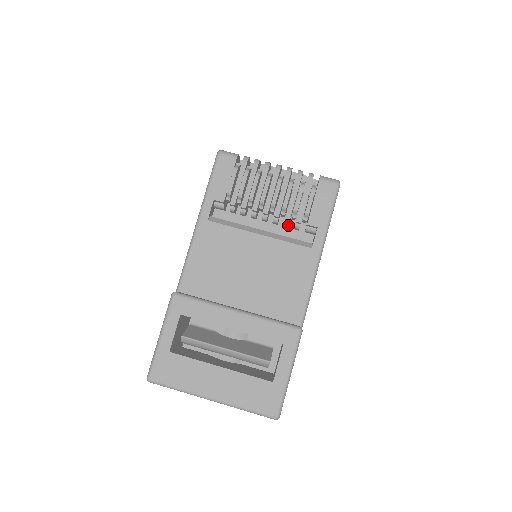
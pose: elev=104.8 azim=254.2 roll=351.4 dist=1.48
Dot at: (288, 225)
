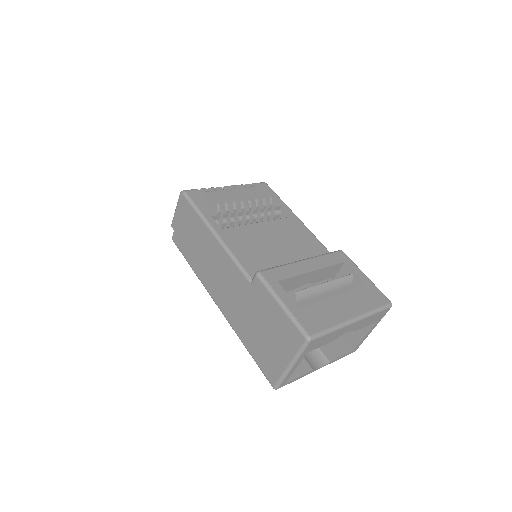
Dot at: occluded
